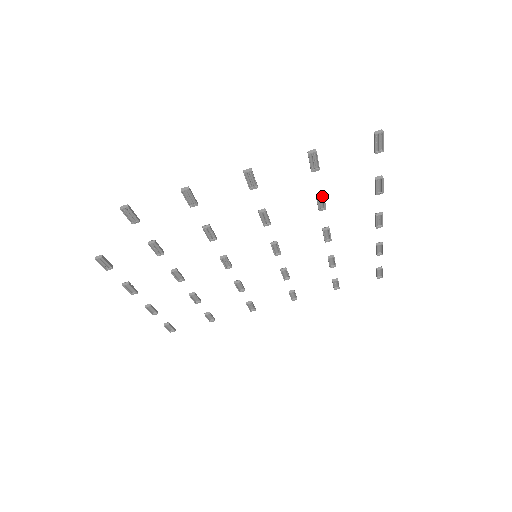
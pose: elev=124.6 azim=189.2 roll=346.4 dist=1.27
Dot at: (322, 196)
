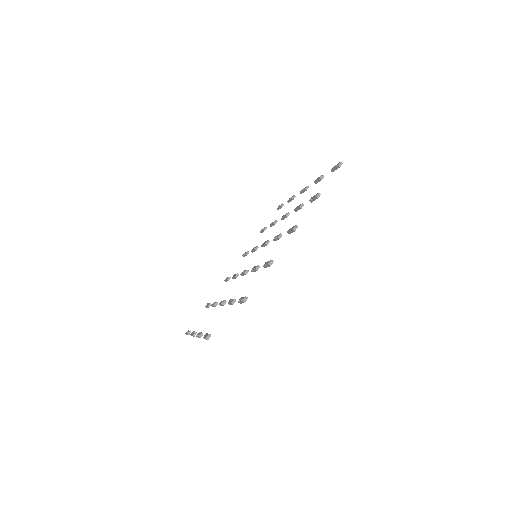
Dot at: occluded
